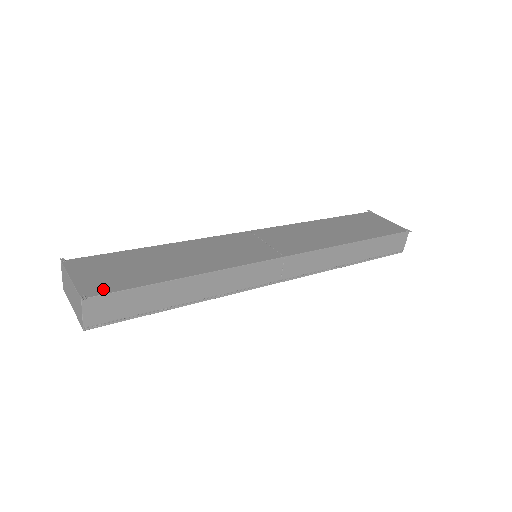
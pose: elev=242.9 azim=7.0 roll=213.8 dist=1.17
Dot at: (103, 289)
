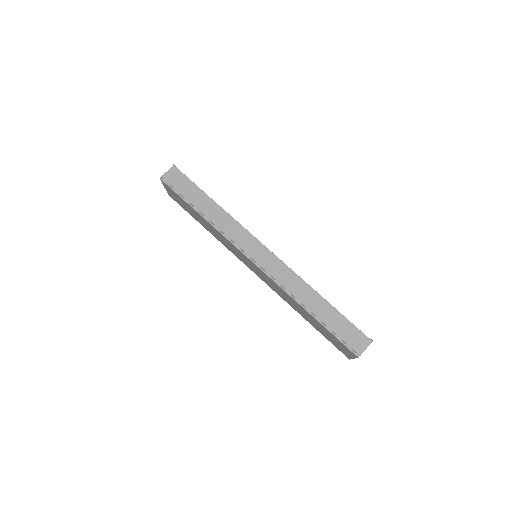
Dot at: occluded
